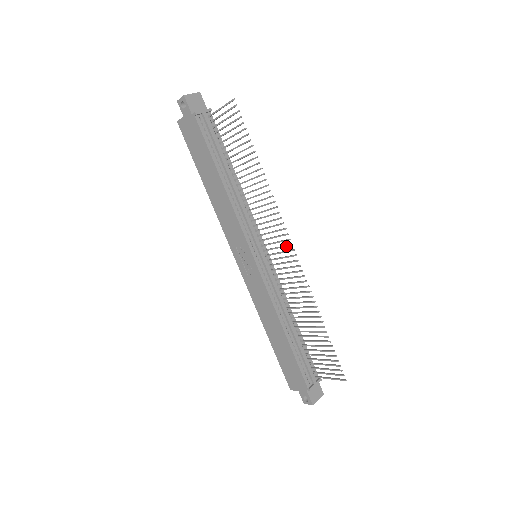
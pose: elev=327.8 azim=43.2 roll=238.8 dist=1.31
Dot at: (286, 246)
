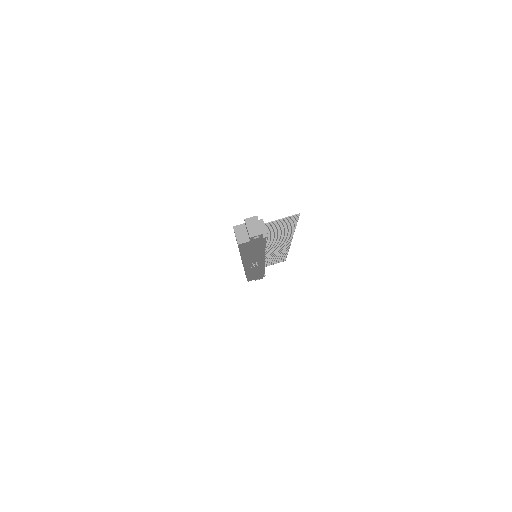
Dot at: (286, 244)
